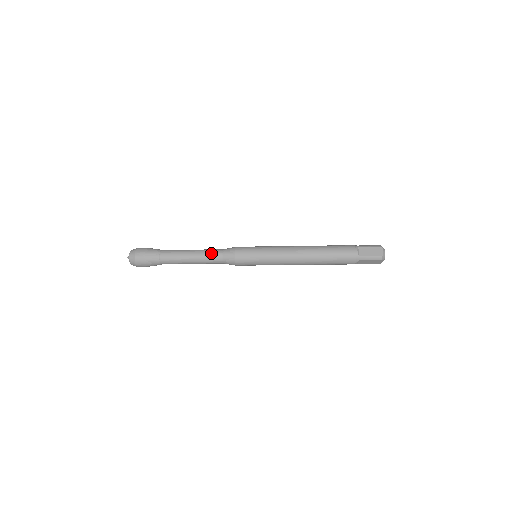
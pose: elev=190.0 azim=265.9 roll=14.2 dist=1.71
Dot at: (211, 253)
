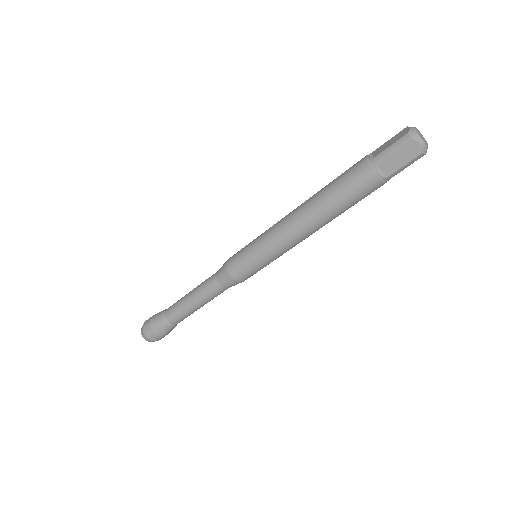
Dot at: (206, 279)
